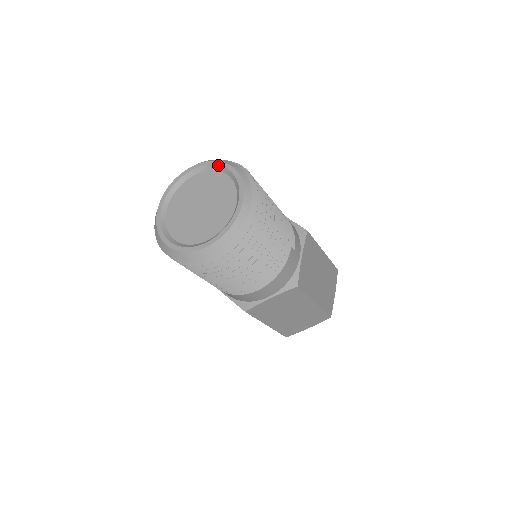
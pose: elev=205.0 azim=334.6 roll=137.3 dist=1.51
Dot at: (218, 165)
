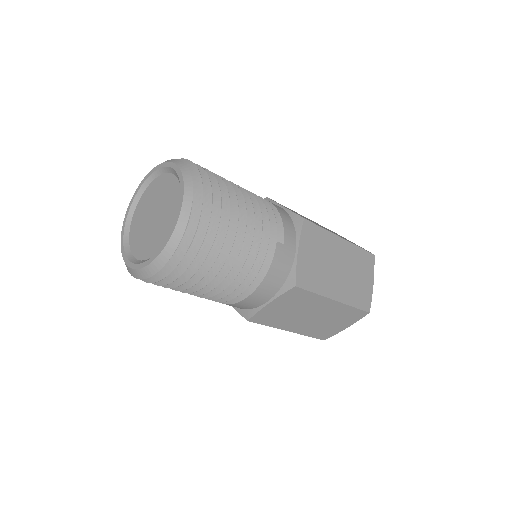
Dot at: (166, 166)
